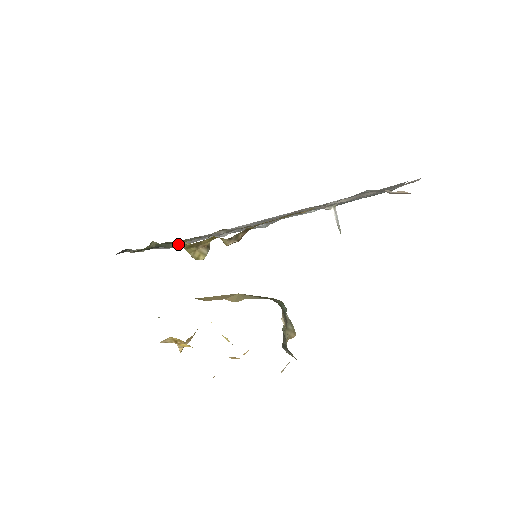
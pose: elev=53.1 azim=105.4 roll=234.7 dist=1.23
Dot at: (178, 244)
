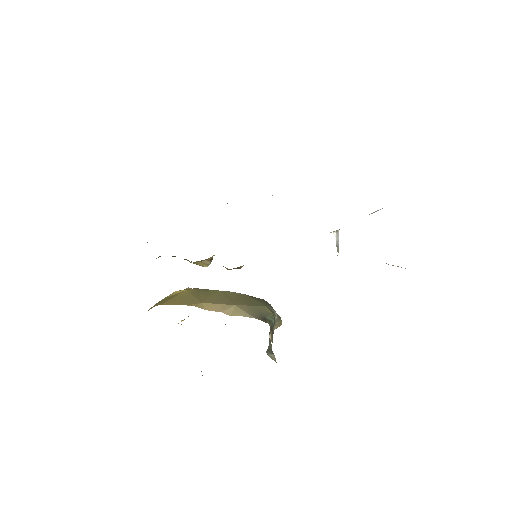
Dot at: occluded
